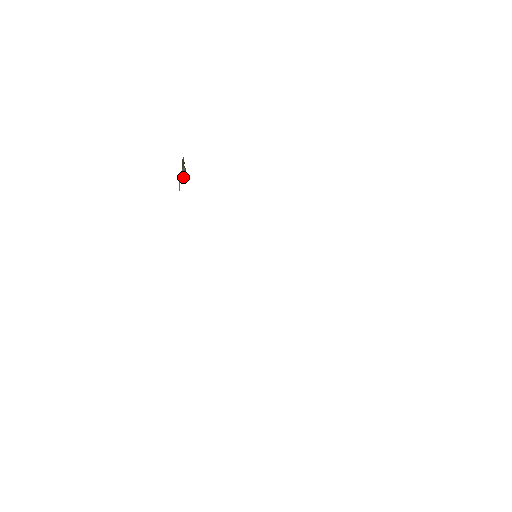
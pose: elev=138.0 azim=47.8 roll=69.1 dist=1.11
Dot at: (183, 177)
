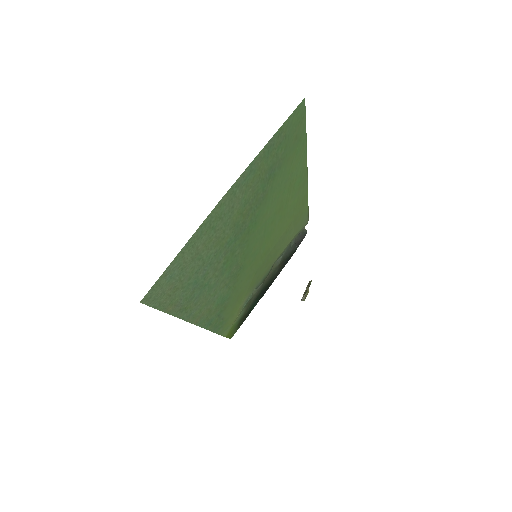
Dot at: (303, 296)
